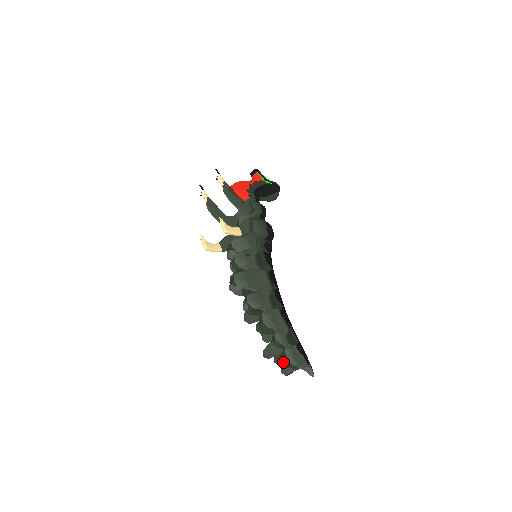
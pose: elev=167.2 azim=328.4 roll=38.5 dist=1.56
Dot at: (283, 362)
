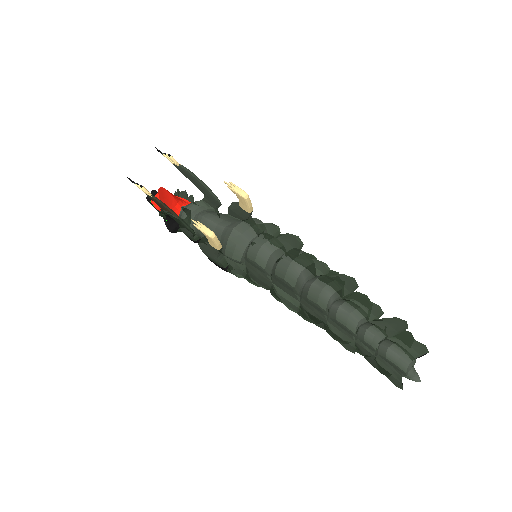
Dot at: (387, 372)
